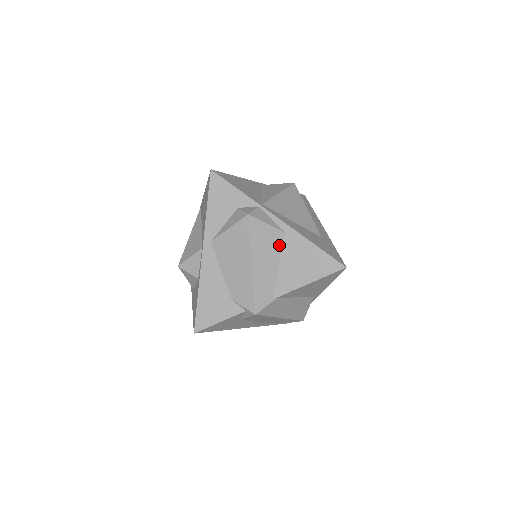
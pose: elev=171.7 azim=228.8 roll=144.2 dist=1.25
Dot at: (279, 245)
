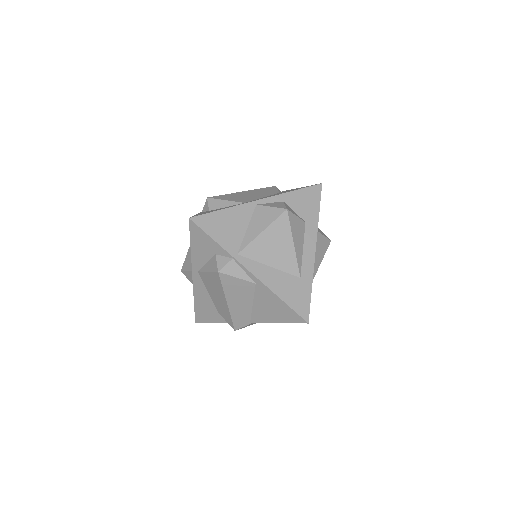
Dot at: (251, 291)
